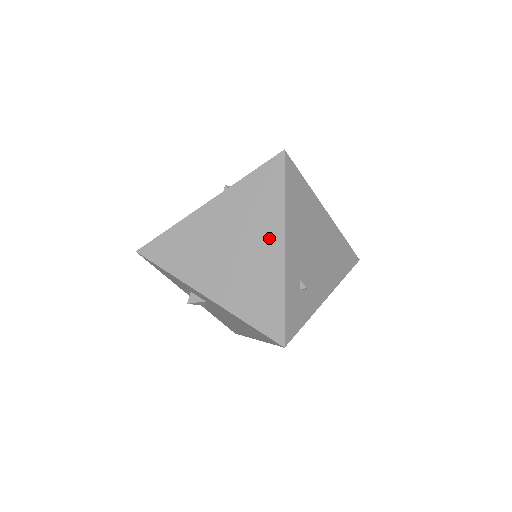
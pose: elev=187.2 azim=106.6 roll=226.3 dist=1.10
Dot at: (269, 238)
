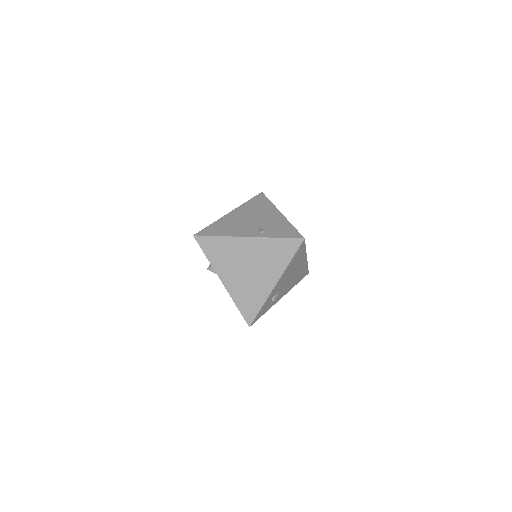
Dot at: (271, 276)
